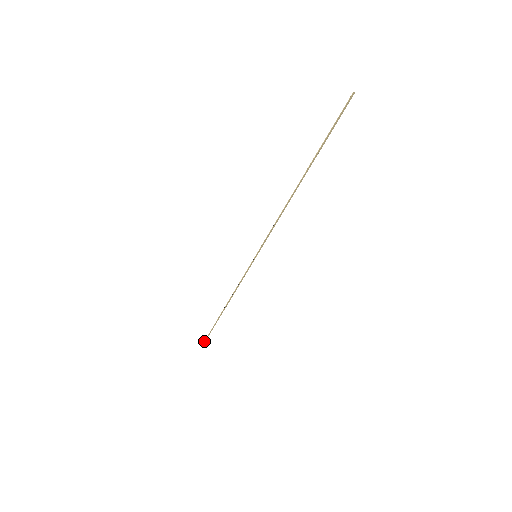
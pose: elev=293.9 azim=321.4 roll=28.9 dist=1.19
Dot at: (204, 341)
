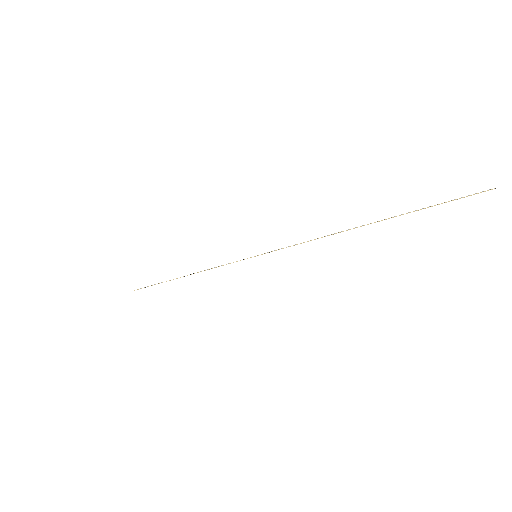
Dot at: (141, 288)
